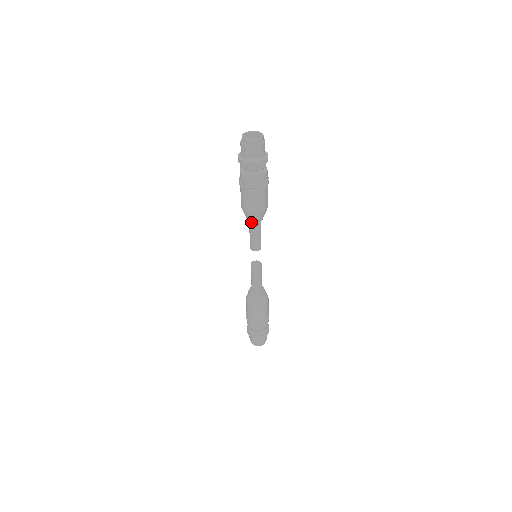
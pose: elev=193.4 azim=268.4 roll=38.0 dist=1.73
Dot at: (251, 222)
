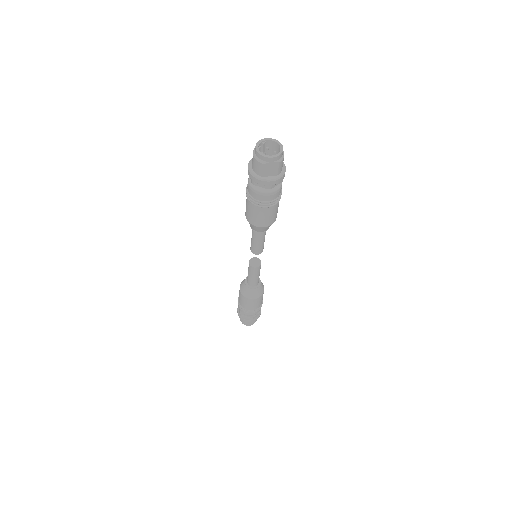
Dot at: (257, 232)
